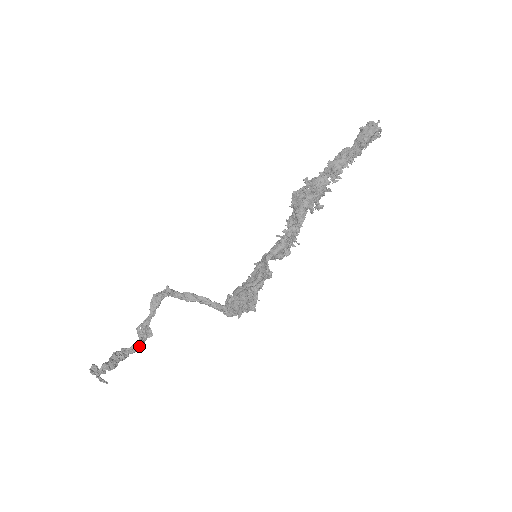
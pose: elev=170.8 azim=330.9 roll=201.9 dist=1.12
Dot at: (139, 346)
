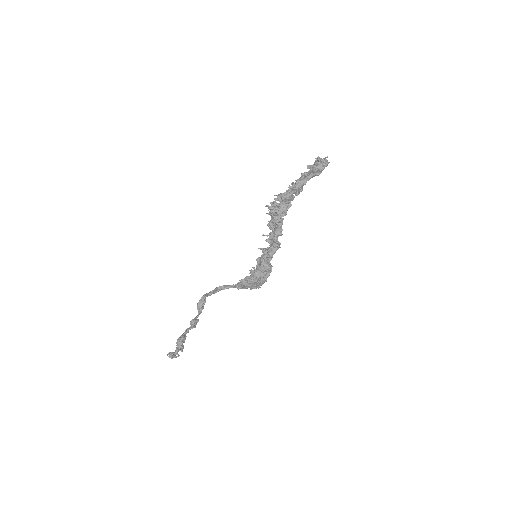
Dot at: (190, 328)
